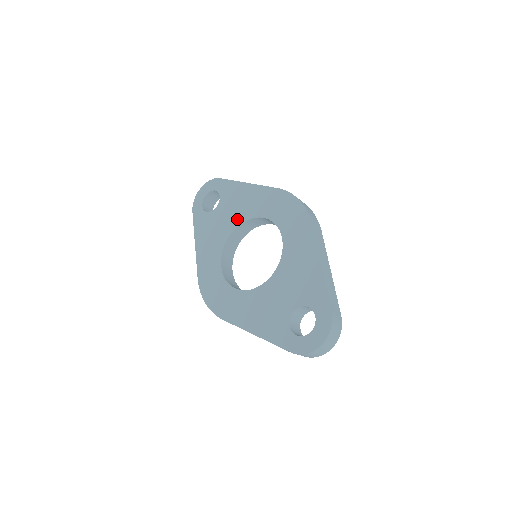
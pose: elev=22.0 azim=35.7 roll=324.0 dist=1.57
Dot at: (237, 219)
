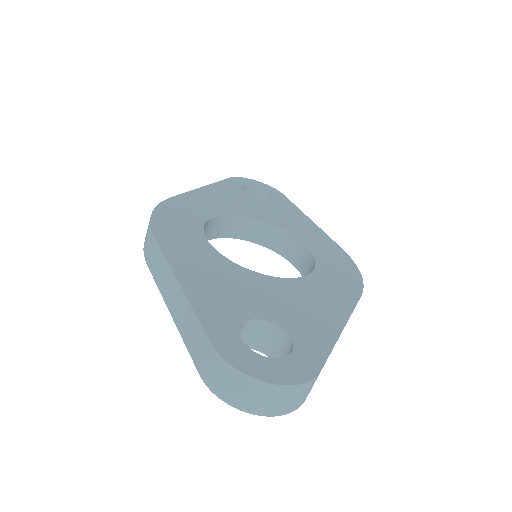
Dot at: (273, 220)
